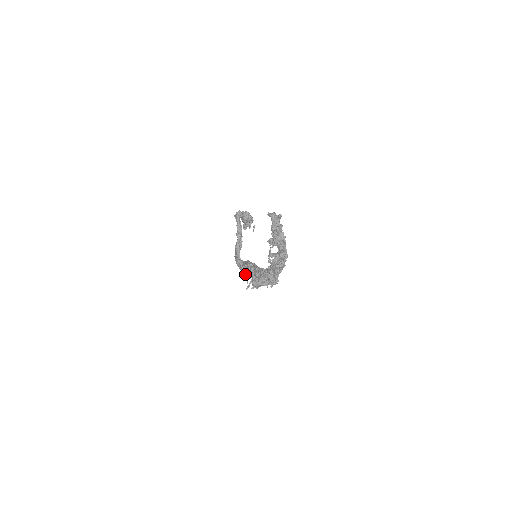
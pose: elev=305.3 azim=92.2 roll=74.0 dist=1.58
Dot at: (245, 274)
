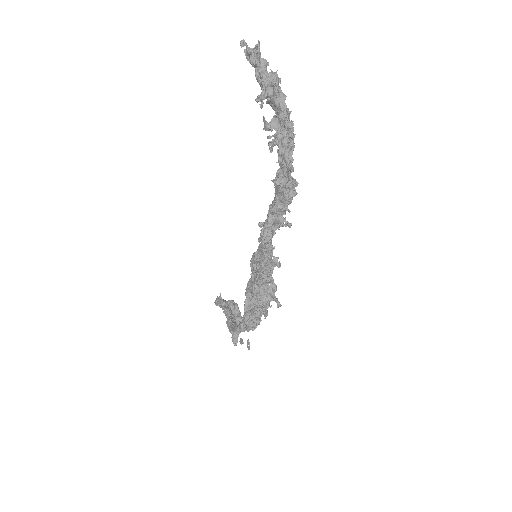
Dot at: (250, 300)
